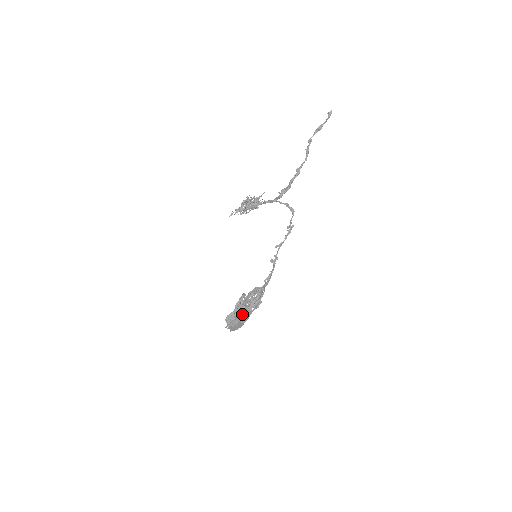
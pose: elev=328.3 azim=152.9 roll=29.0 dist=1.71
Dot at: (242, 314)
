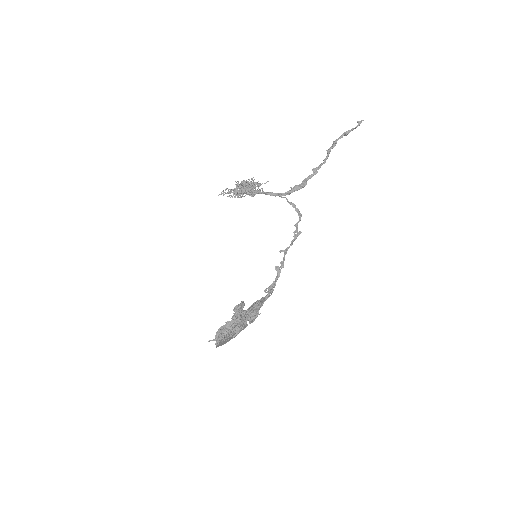
Dot at: (234, 327)
